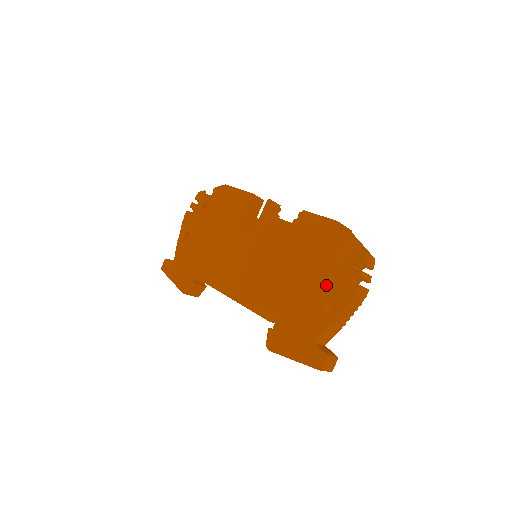
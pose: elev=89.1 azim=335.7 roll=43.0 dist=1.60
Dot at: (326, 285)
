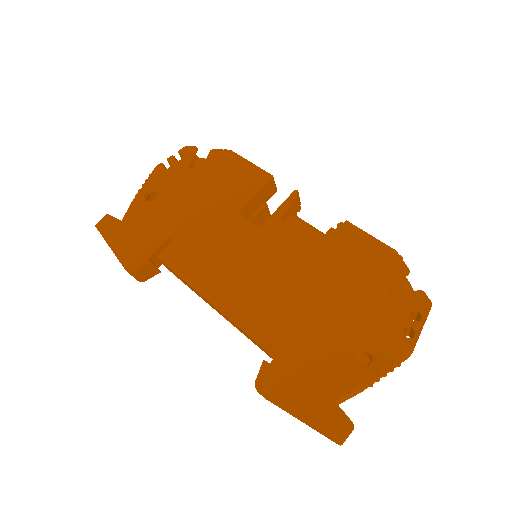
Dot at: (367, 327)
